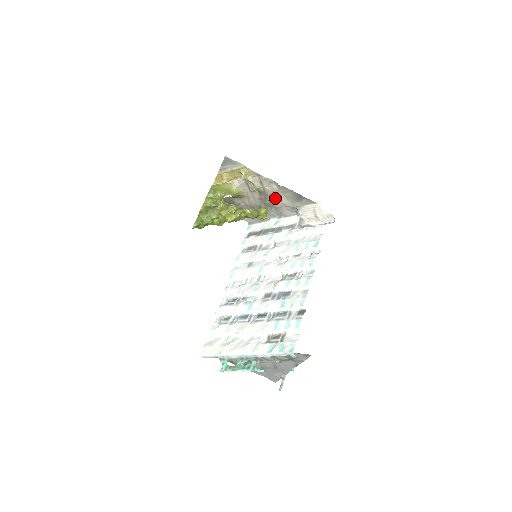
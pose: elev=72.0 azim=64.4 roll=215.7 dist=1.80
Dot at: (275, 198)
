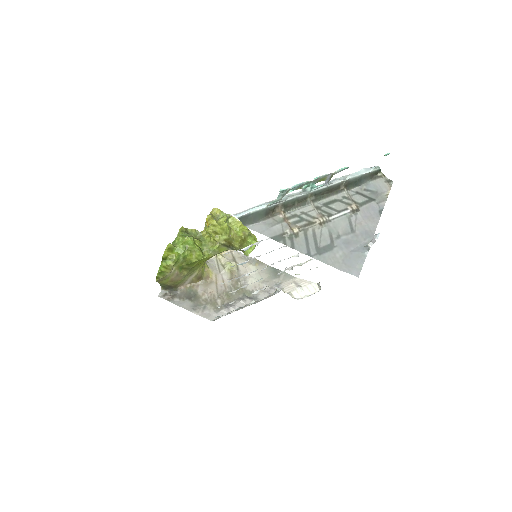
Dot at: (249, 278)
